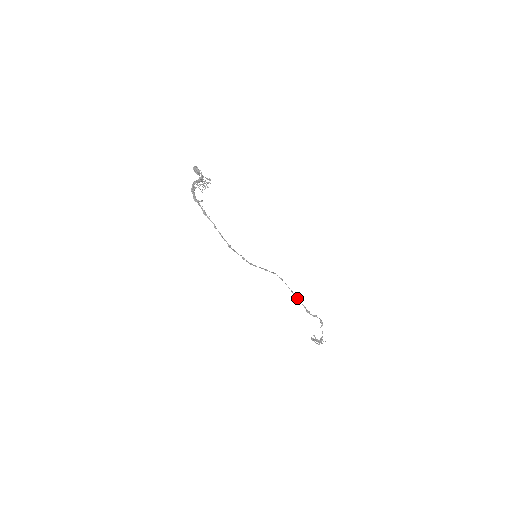
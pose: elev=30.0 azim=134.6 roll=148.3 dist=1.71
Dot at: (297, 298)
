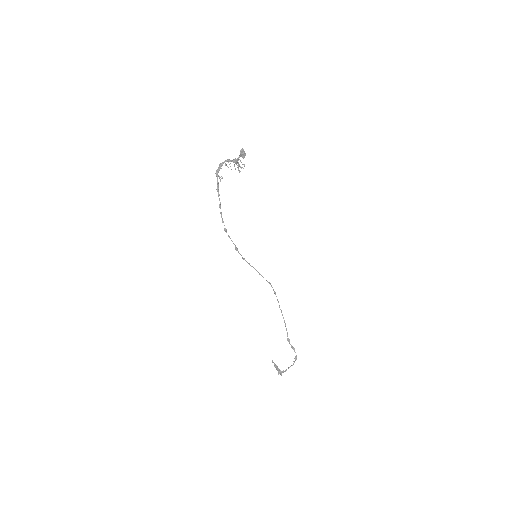
Dot at: (284, 321)
